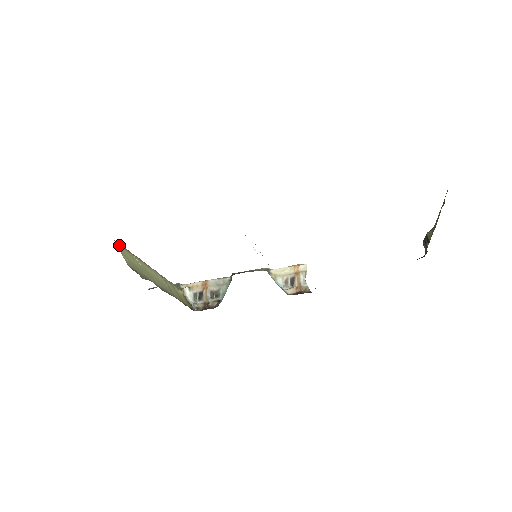
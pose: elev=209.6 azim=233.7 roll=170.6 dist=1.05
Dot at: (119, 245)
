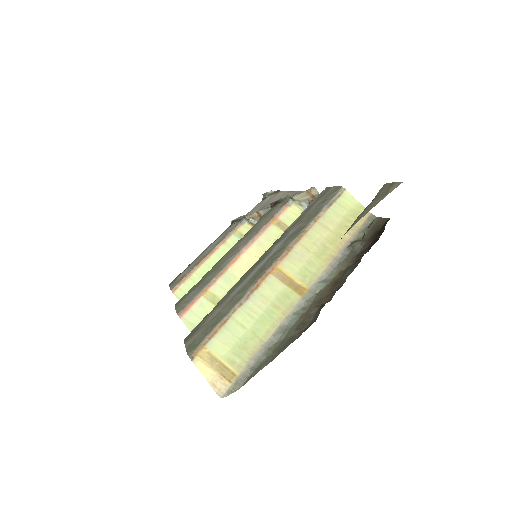
Dot at: (177, 289)
